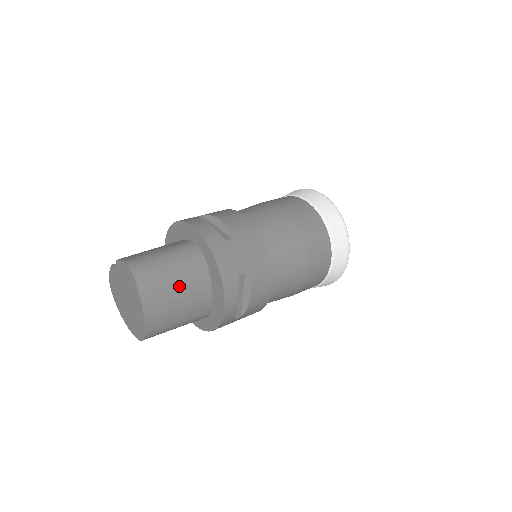
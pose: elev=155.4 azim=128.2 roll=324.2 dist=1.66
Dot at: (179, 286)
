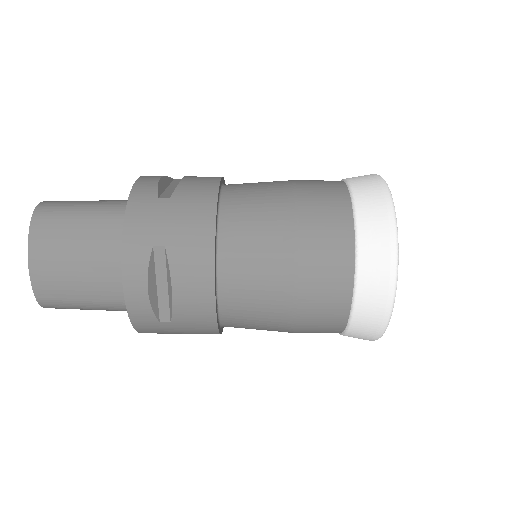
Dot at: (82, 243)
